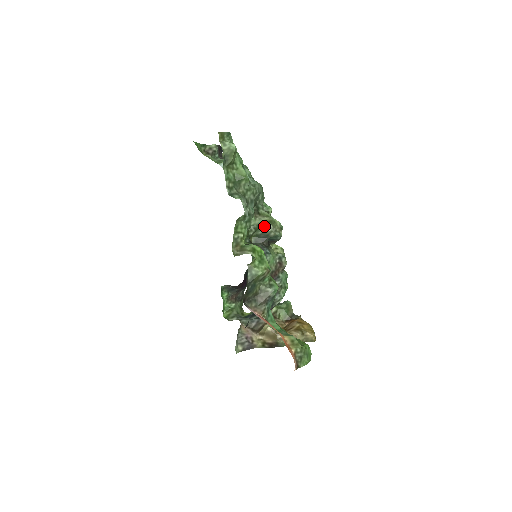
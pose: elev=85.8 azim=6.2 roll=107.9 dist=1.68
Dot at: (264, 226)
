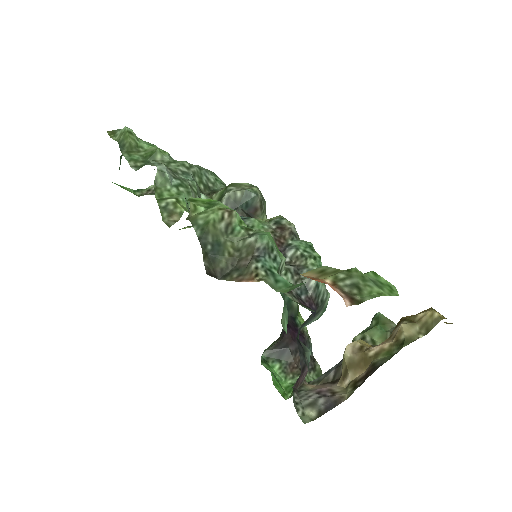
Dot at: (223, 194)
